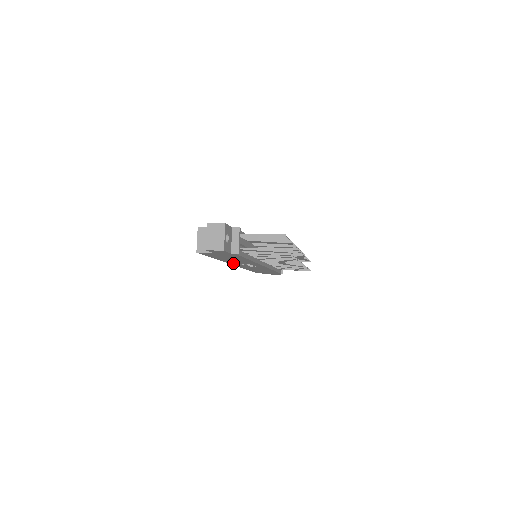
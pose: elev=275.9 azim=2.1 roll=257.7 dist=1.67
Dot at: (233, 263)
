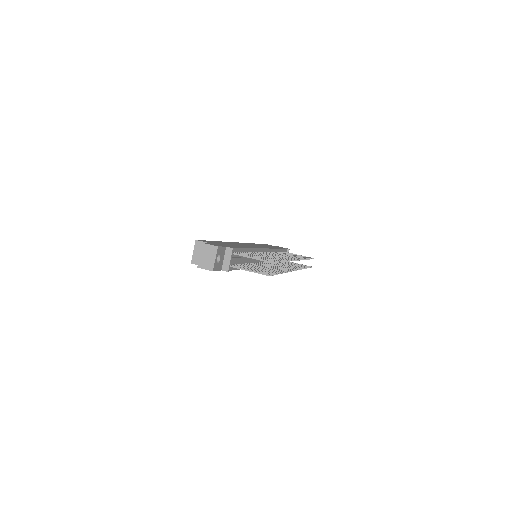
Dot at: occluded
